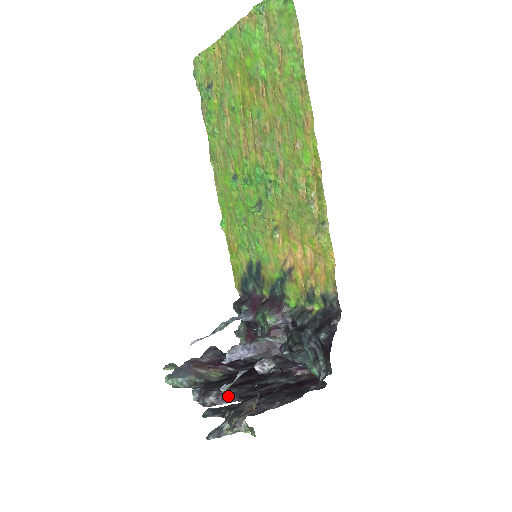
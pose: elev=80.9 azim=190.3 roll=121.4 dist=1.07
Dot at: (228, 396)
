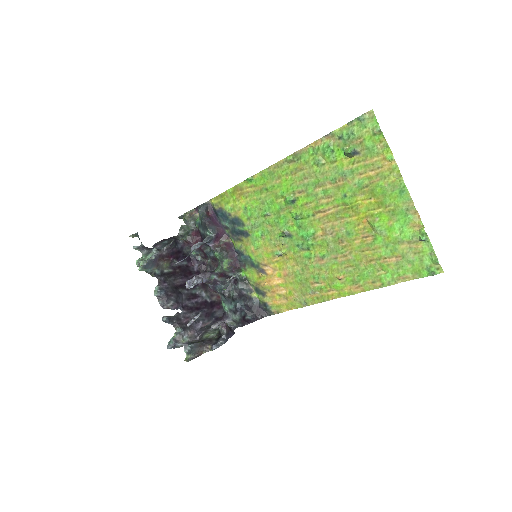
Dot at: (178, 306)
